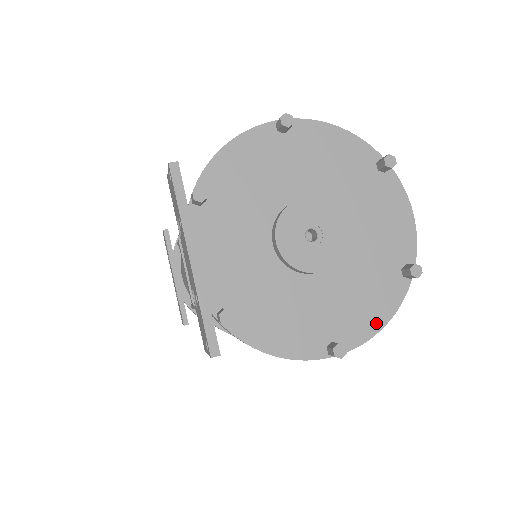
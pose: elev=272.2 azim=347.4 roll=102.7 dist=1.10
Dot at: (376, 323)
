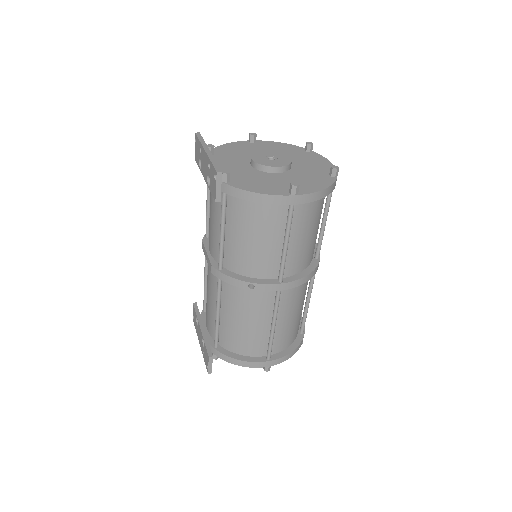
Dot at: (319, 188)
